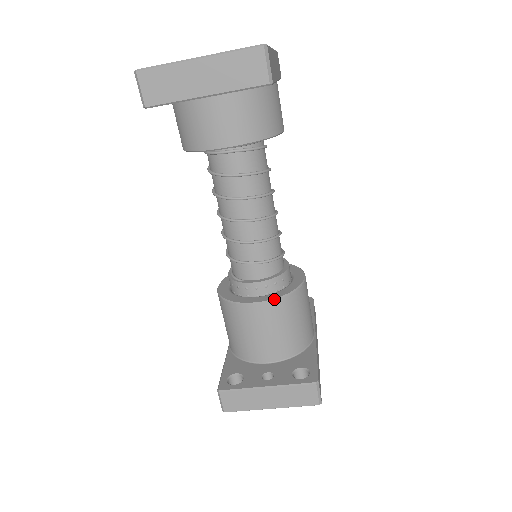
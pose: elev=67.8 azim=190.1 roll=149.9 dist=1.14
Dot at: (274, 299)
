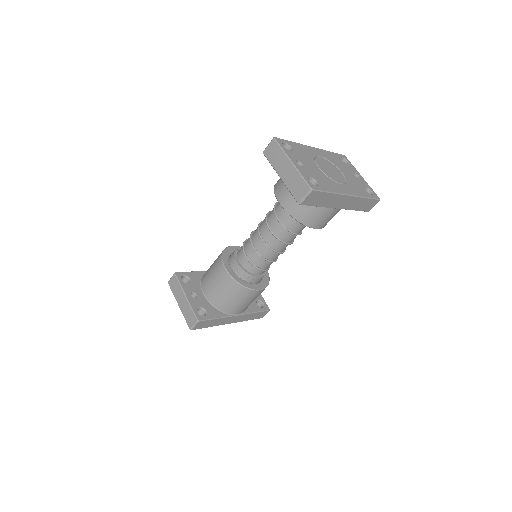
Dot at: (231, 276)
